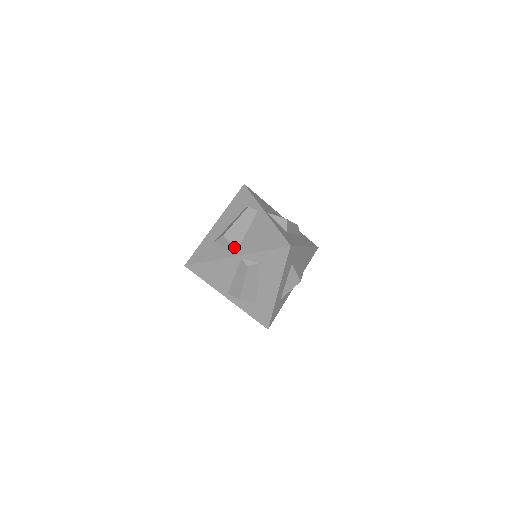
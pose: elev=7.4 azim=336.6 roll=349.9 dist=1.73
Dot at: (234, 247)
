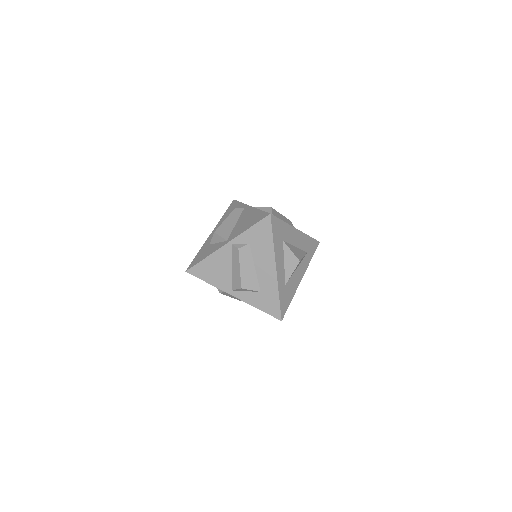
Dot at: (224, 238)
